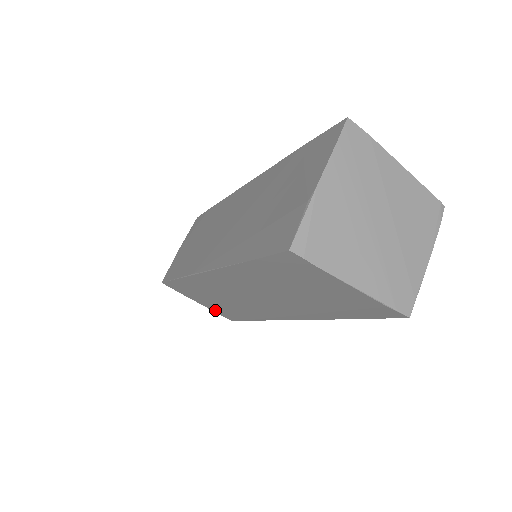
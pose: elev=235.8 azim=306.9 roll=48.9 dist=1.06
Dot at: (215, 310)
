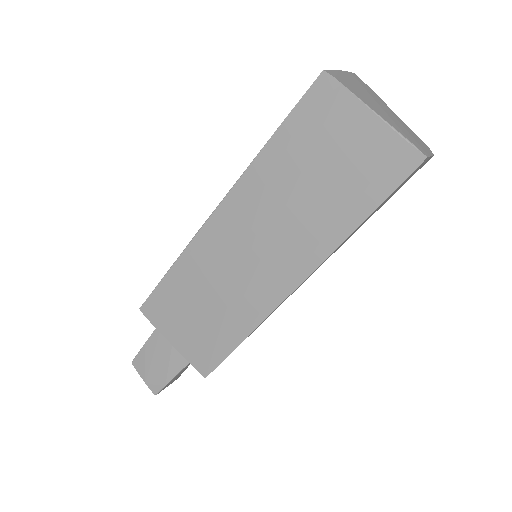
Dot at: (191, 353)
